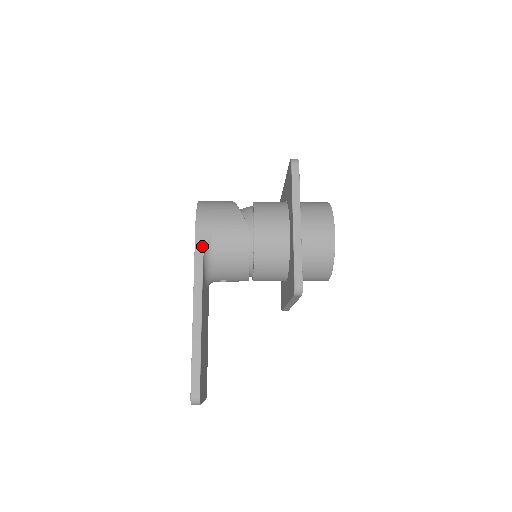
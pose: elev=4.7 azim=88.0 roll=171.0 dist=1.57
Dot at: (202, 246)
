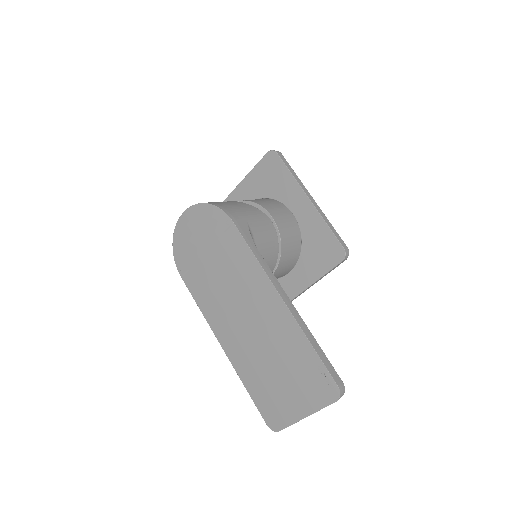
Dot at: (249, 238)
